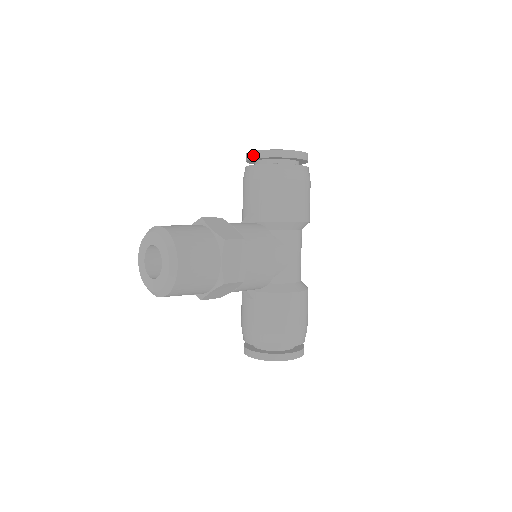
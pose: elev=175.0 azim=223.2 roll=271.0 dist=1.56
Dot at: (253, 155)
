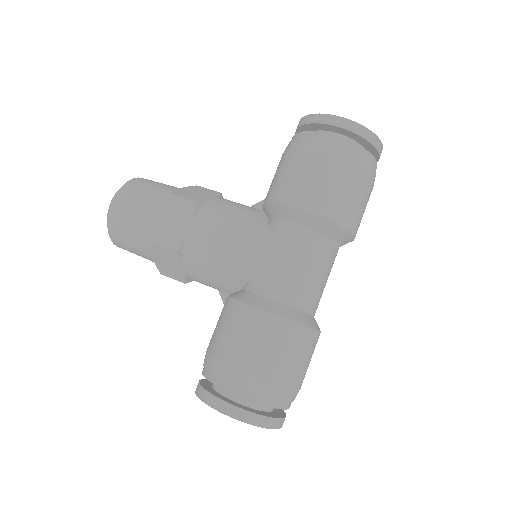
Dot at: occluded
